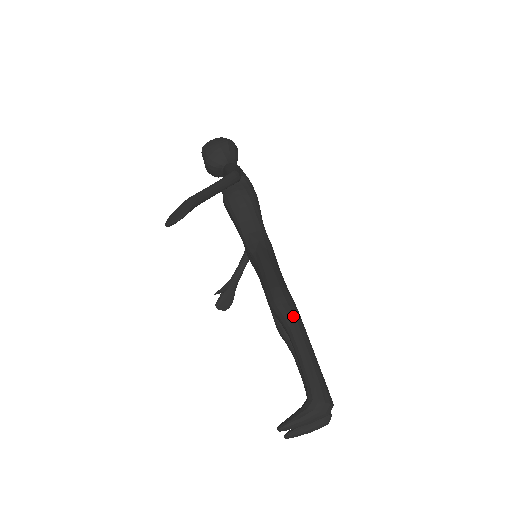
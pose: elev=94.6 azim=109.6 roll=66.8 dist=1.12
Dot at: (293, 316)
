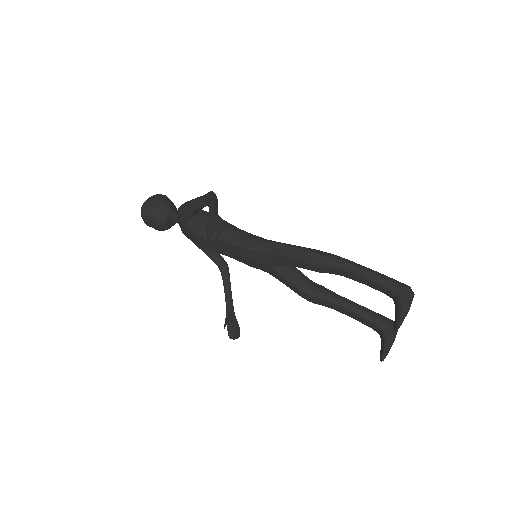
Dot at: (336, 257)
